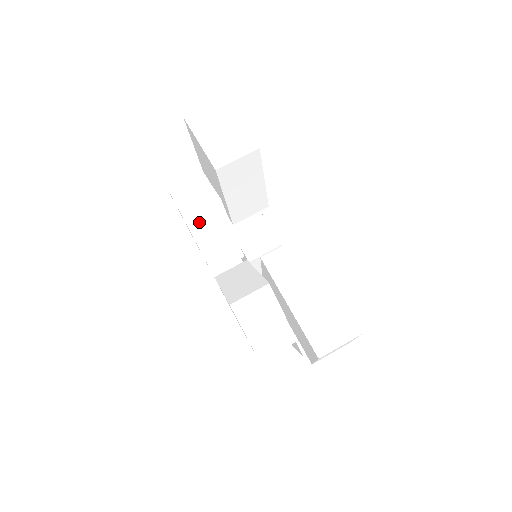
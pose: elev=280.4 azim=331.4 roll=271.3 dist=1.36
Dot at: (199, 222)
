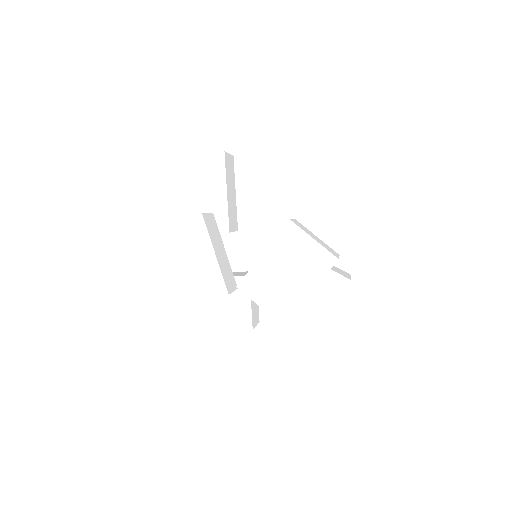
Dot at: (209, 225)
